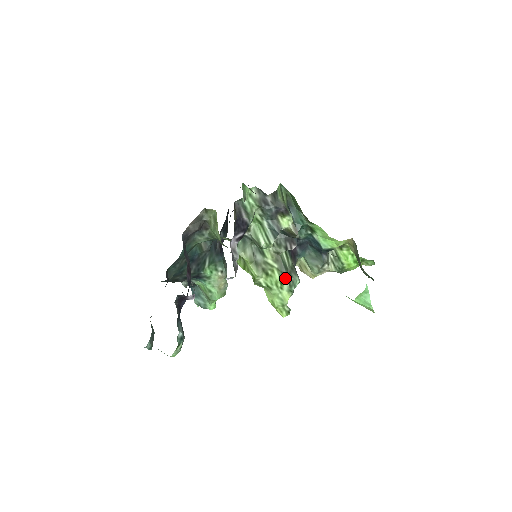
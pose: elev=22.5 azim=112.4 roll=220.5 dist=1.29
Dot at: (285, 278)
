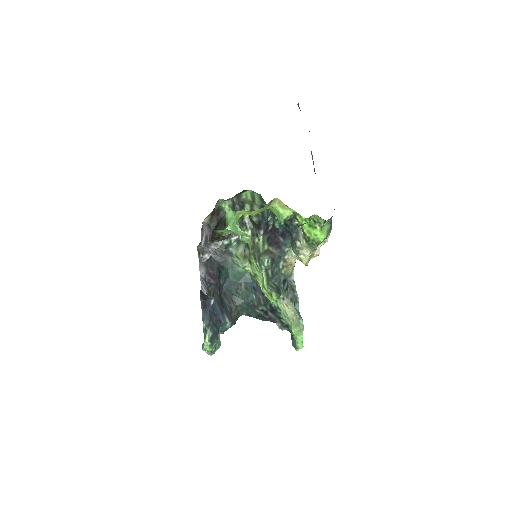
Dot at: (256, 259)
